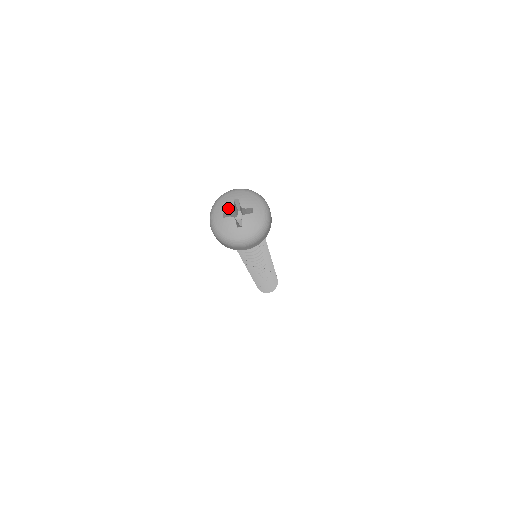
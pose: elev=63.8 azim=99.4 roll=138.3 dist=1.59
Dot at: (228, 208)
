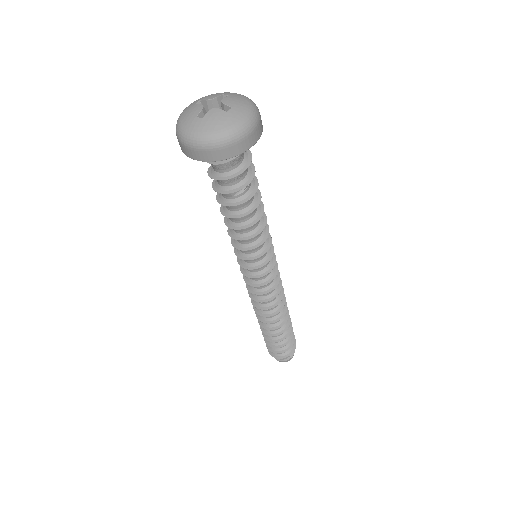
Dot at: (198, 110)
